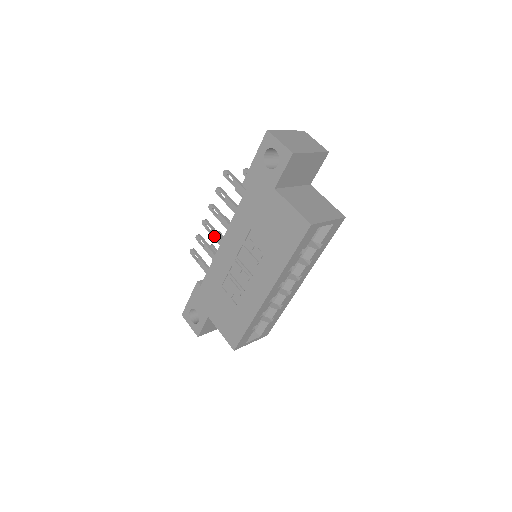
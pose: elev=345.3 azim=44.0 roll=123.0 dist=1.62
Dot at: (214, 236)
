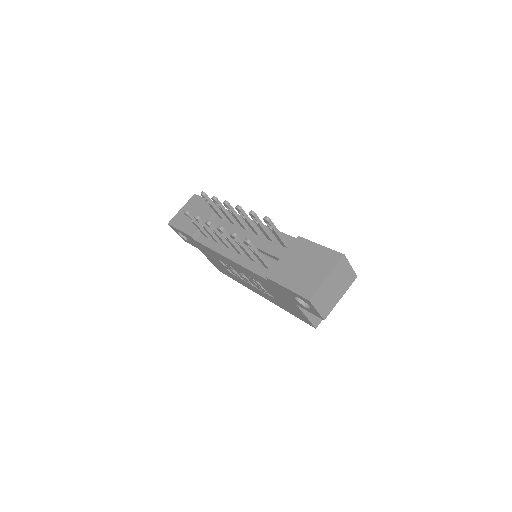
Dot at: (218, 237)
